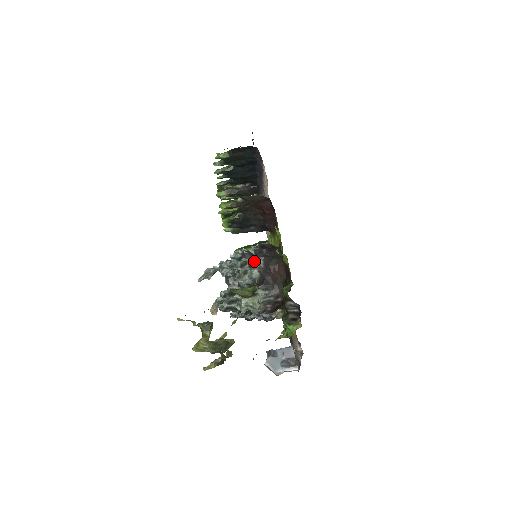
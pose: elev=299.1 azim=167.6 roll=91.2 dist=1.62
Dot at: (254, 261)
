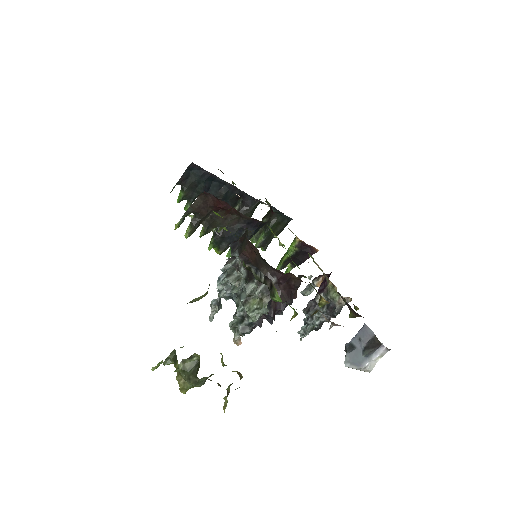
Dot at: (237, 261)
